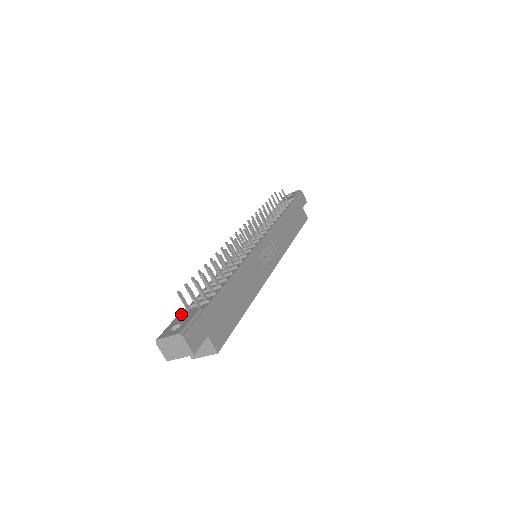
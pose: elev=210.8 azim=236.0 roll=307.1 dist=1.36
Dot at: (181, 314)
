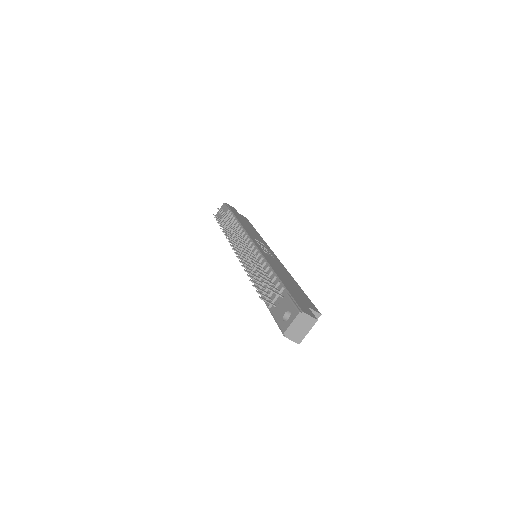
Dot at: (274, 311)
